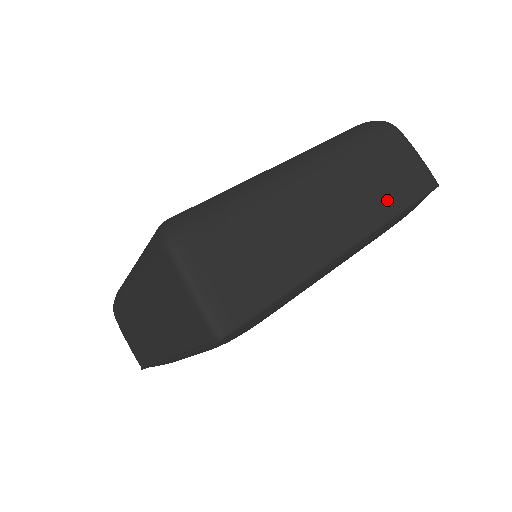
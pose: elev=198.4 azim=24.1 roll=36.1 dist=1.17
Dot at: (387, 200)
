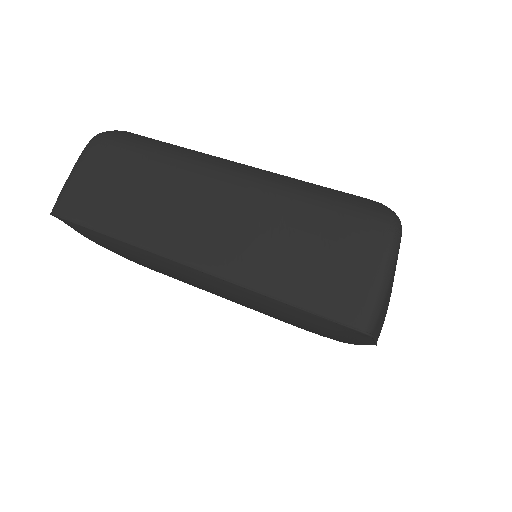
Dot at: (271, 273)
